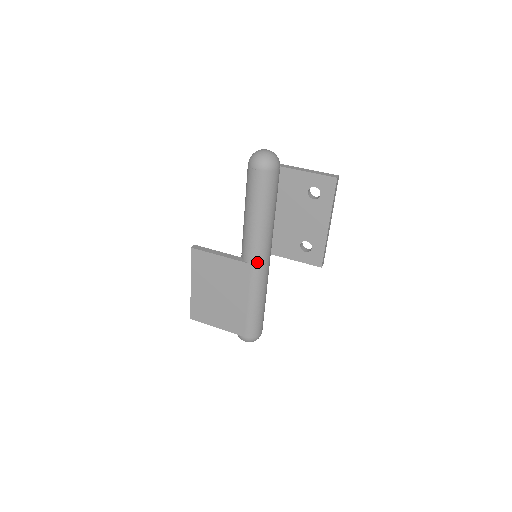
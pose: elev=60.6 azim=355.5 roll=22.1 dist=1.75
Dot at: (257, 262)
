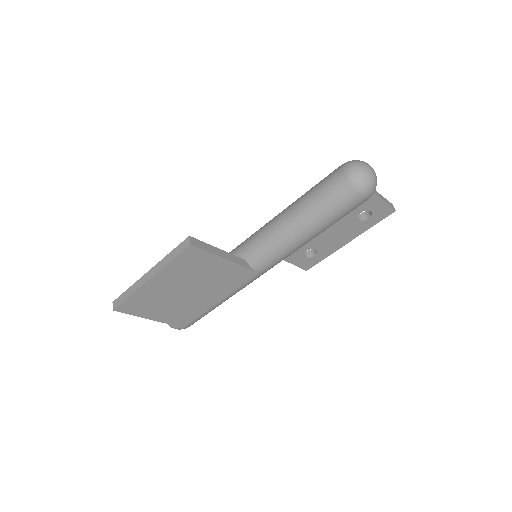
Dot at: (266, 271)
